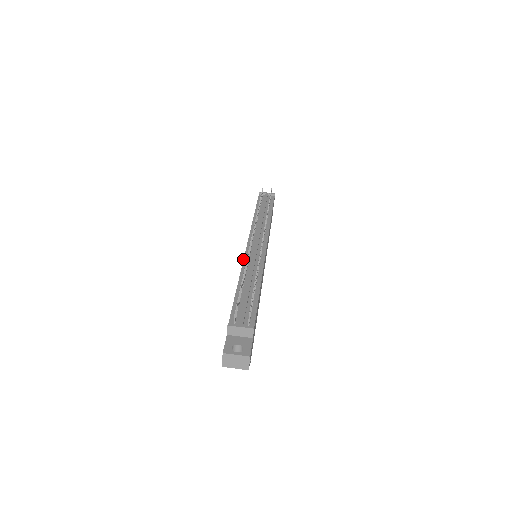
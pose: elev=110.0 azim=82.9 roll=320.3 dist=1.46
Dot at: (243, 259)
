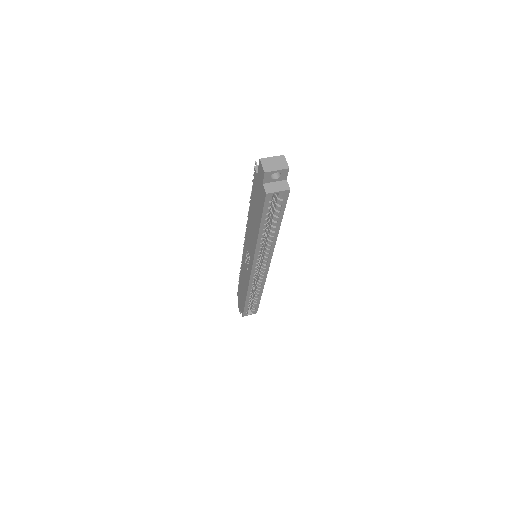
Dot at: occluded
